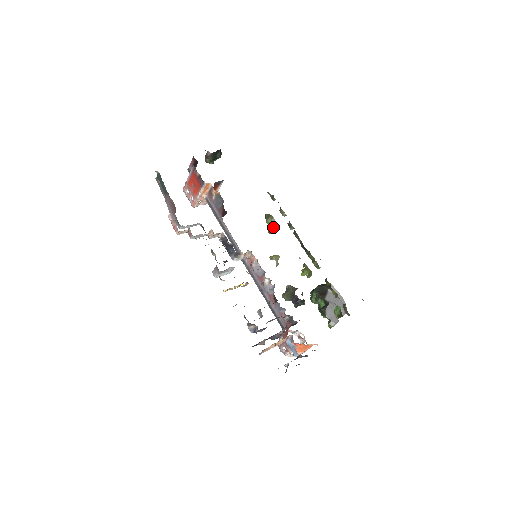
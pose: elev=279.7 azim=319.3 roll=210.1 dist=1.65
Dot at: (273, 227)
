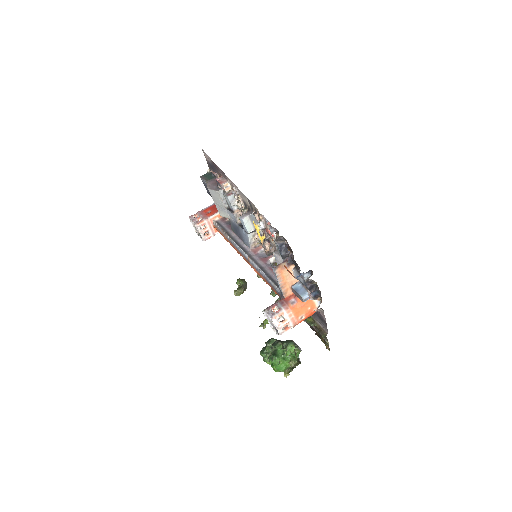
Dot at: (244, 286)
